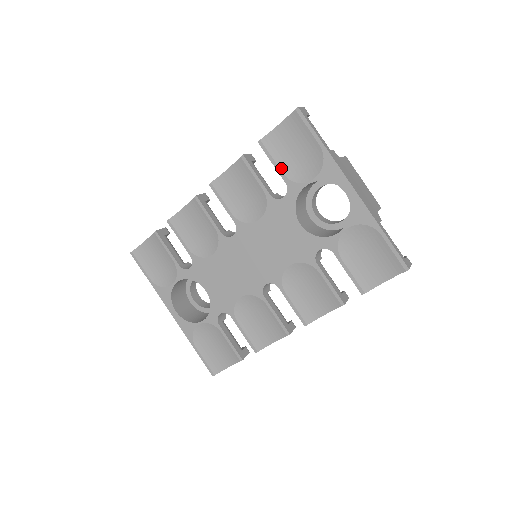
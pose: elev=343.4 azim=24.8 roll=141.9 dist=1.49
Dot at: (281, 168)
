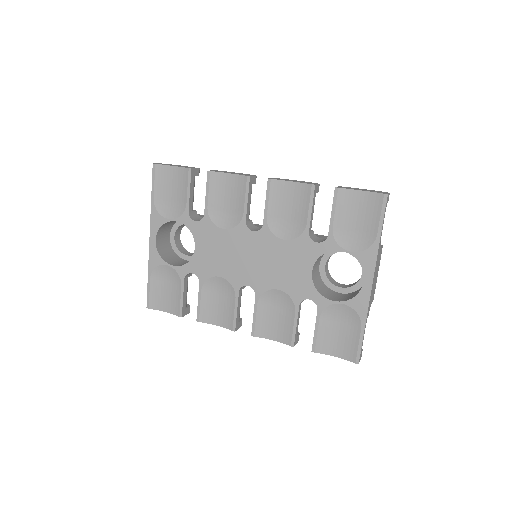
Dot at: (335, 222)
